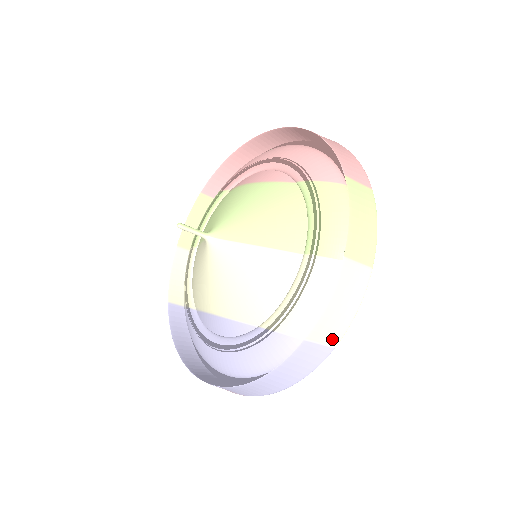
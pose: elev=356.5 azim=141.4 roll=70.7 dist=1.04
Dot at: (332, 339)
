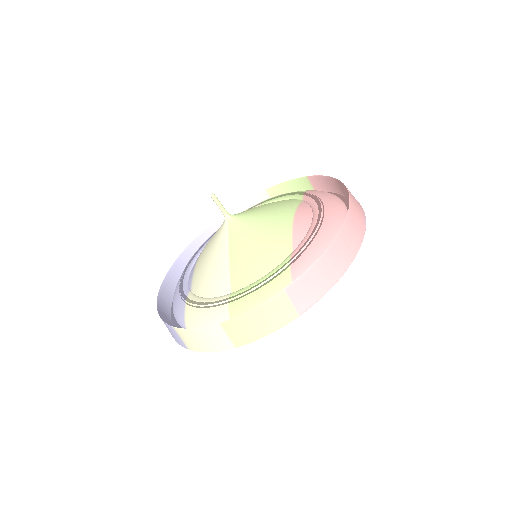
Dot at: (188, 344)
